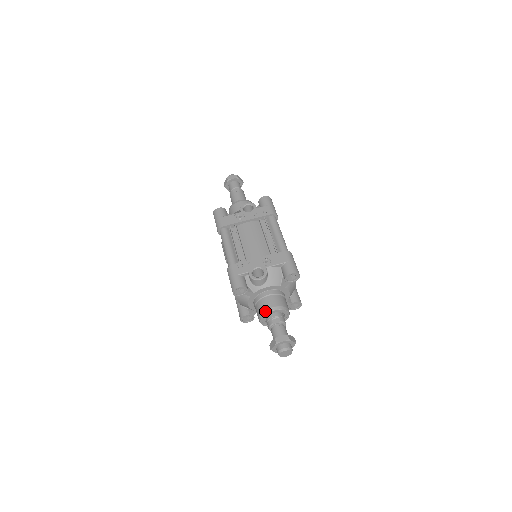
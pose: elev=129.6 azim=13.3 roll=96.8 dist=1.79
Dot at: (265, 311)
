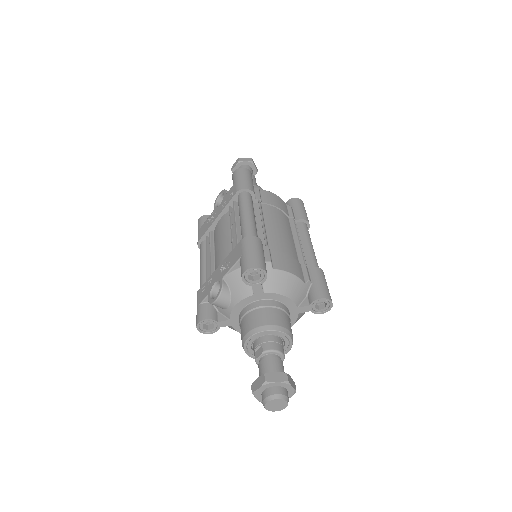
Dot at: (242, 343)
